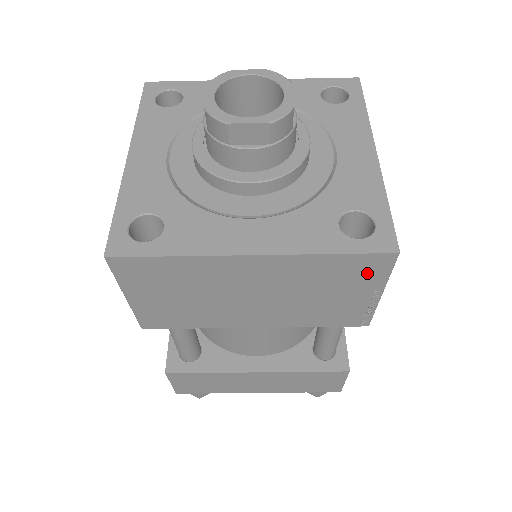
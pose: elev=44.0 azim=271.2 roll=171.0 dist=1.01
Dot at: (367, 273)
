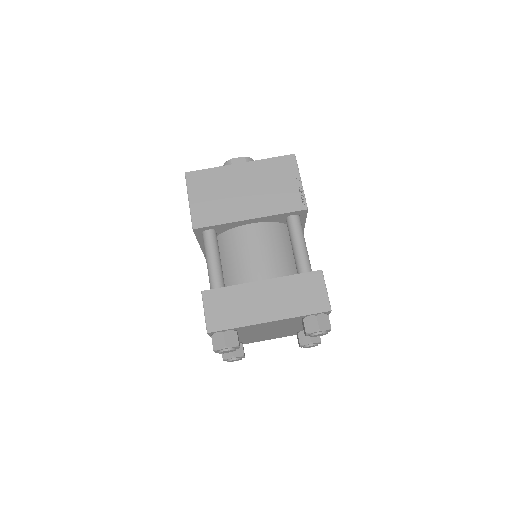
Dot at: (288, 167)
